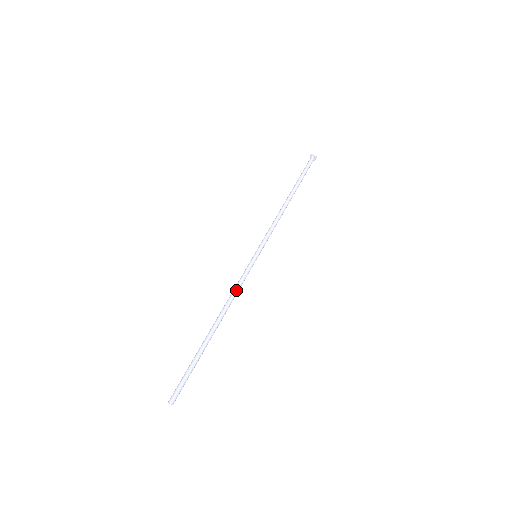
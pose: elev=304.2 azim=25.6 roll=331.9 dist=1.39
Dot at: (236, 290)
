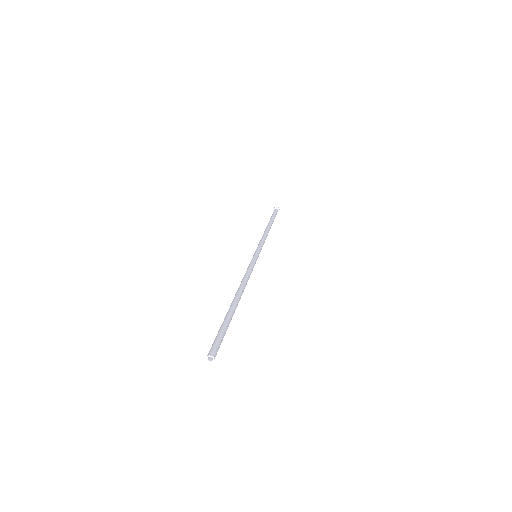
Dot at: (245, 274)
